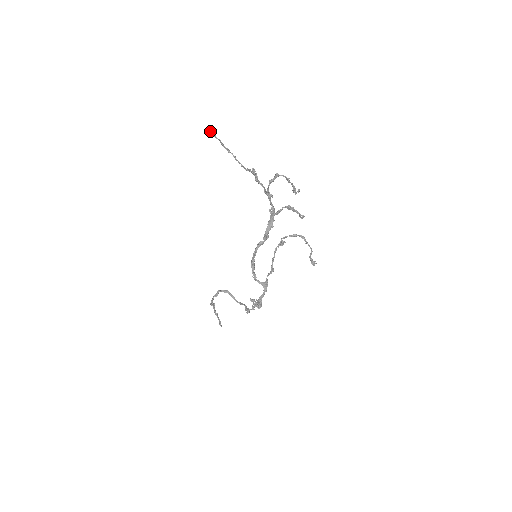
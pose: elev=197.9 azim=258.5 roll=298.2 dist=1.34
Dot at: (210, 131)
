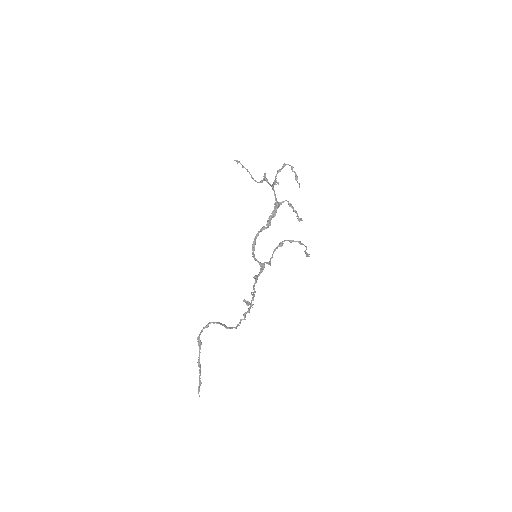
Dot at: (236, 160)
